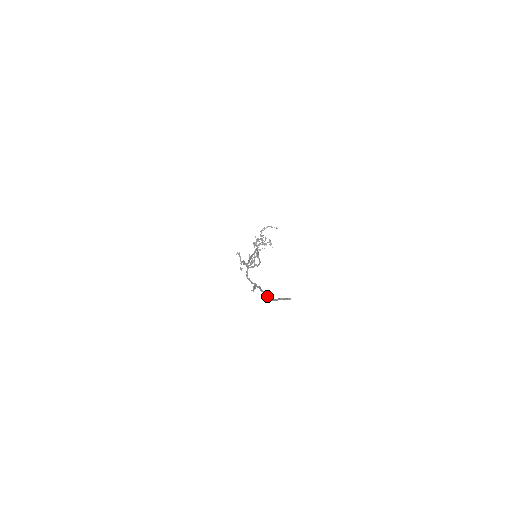
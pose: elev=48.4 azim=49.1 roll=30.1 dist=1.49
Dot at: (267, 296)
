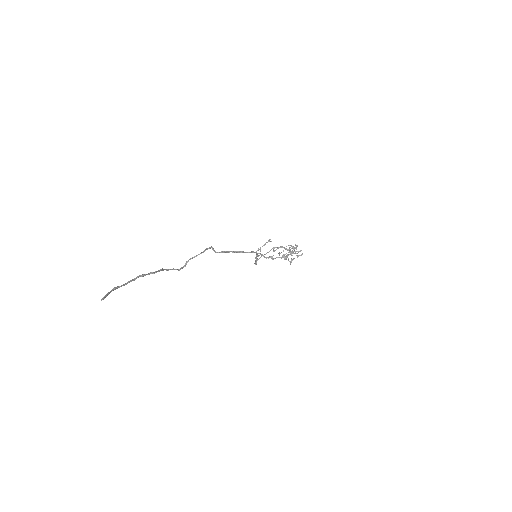
Dot at: (128, 282)
